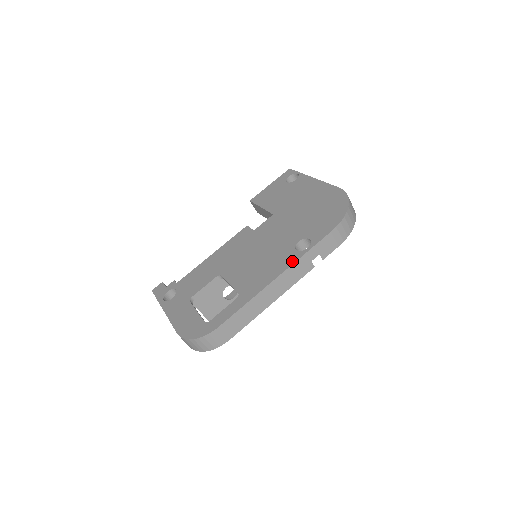
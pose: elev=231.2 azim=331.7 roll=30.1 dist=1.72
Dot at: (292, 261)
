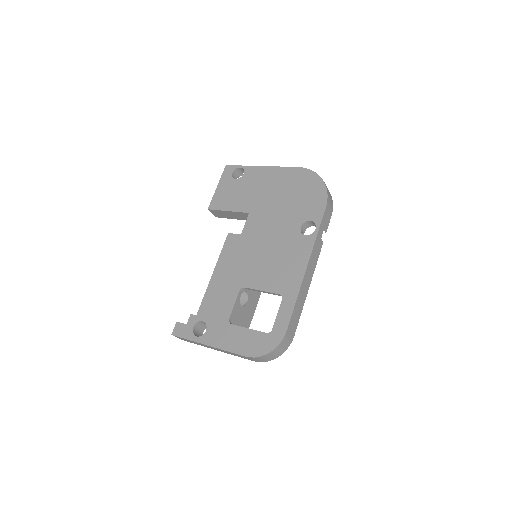
Dot at: (310, 246)
